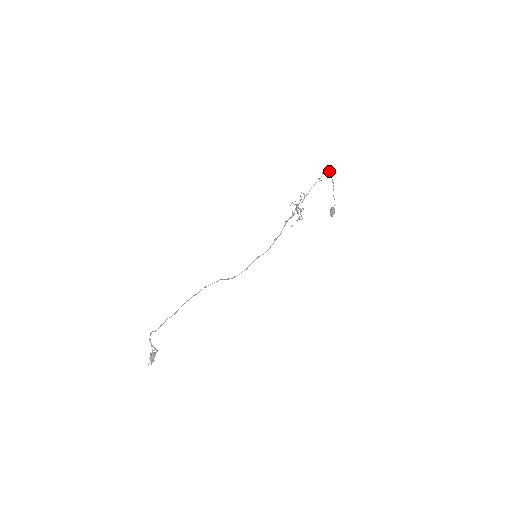
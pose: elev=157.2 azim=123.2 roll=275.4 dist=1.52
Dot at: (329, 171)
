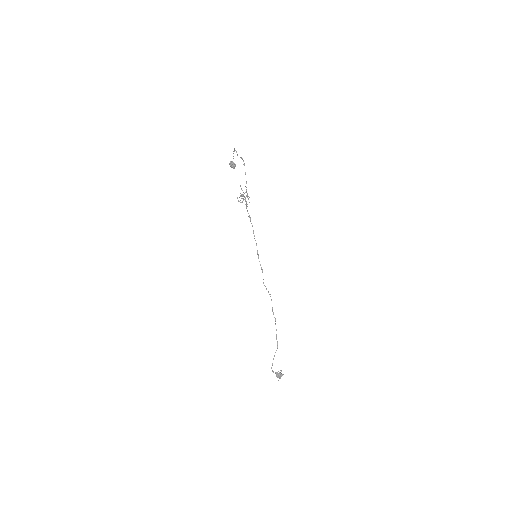
Dot at: (234, 149)
